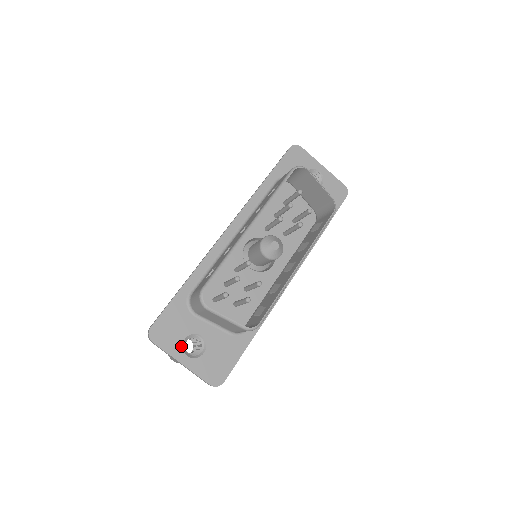
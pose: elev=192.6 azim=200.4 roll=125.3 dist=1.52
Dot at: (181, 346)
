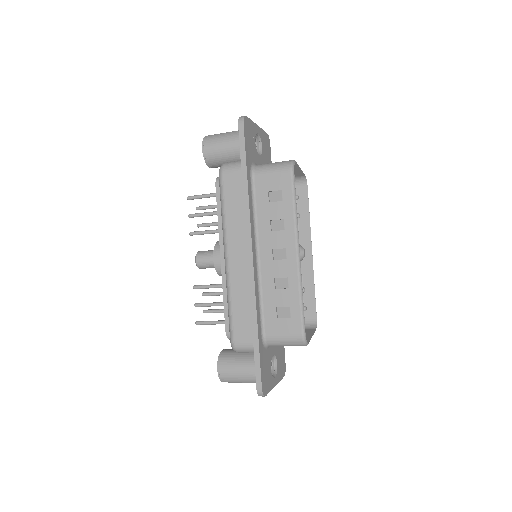
Dot at: (272, 376)
